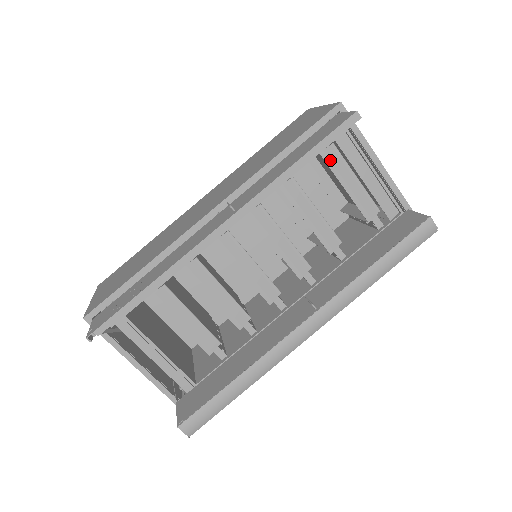
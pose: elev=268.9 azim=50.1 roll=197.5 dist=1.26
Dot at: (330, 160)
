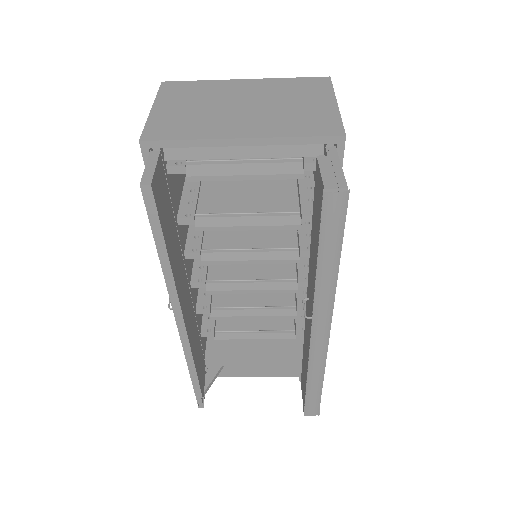
Dot at: (202, 176)
